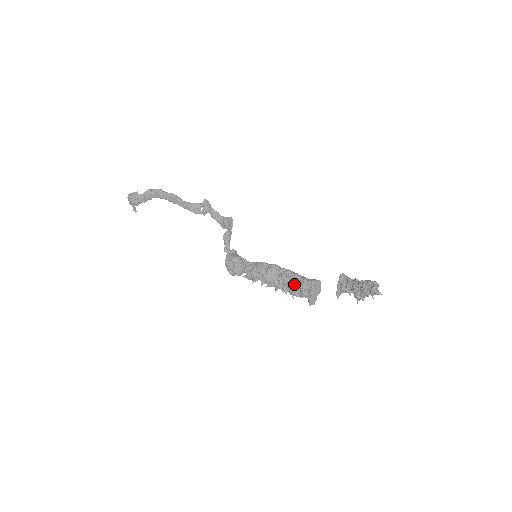
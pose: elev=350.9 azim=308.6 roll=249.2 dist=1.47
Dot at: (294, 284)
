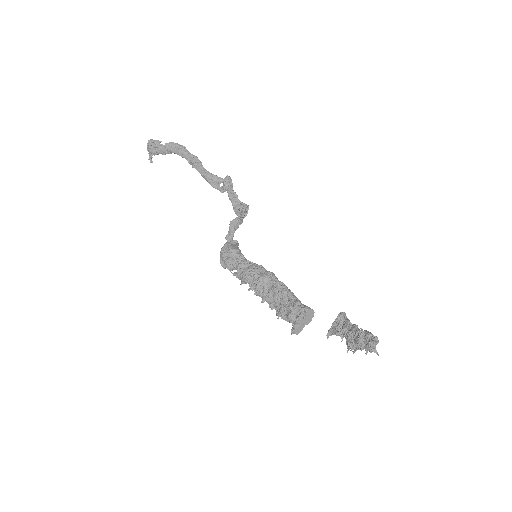
Dot at: (284, 303)
